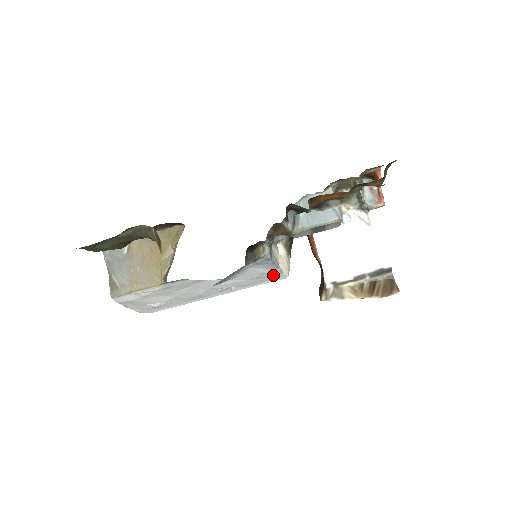
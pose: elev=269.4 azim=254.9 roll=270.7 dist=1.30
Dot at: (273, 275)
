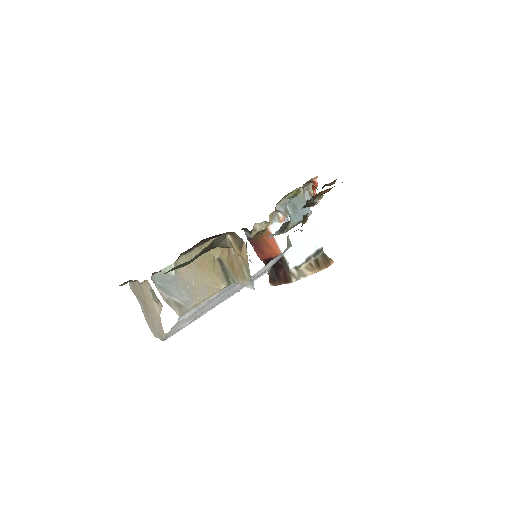
Dot at: occluded
